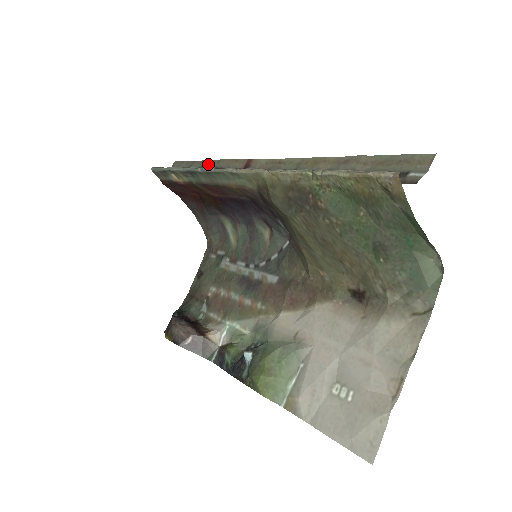
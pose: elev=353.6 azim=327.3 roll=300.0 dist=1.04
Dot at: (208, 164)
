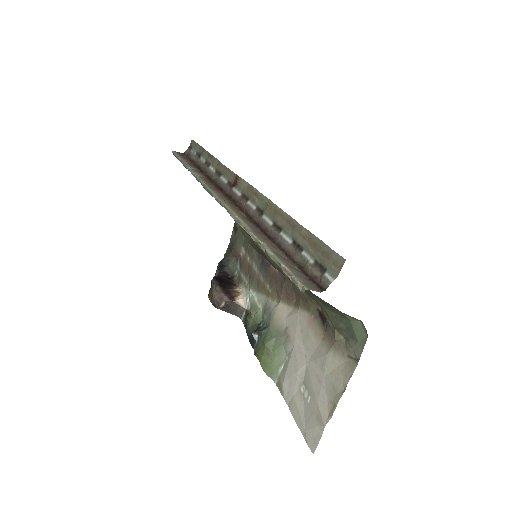
Dot at: (212, 160)
